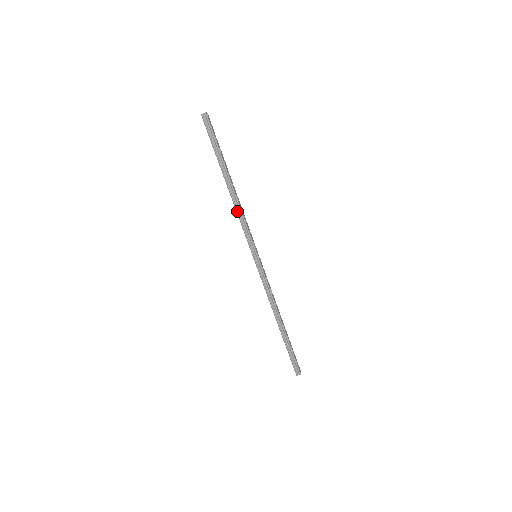
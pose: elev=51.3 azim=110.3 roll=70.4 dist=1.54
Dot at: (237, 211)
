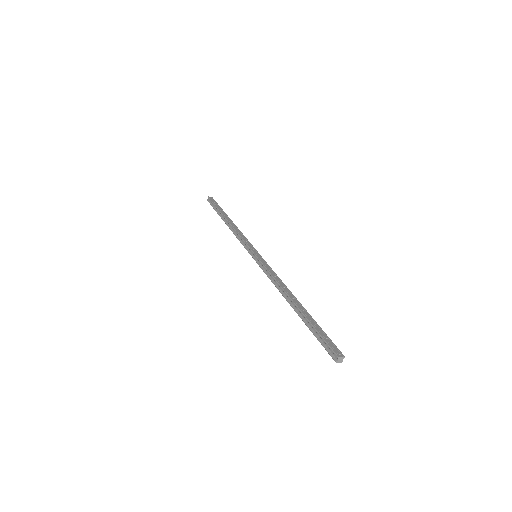
Dot at: (234, 234)
